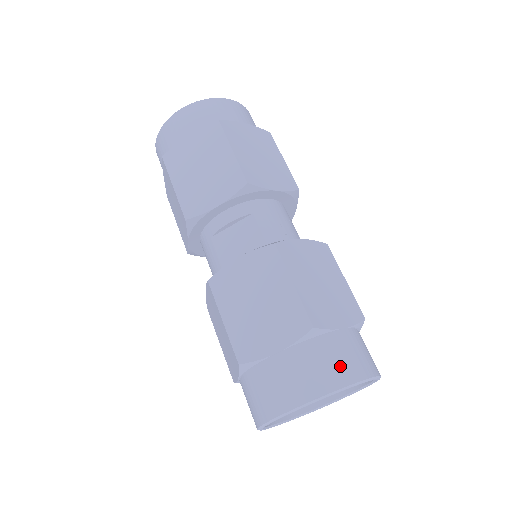
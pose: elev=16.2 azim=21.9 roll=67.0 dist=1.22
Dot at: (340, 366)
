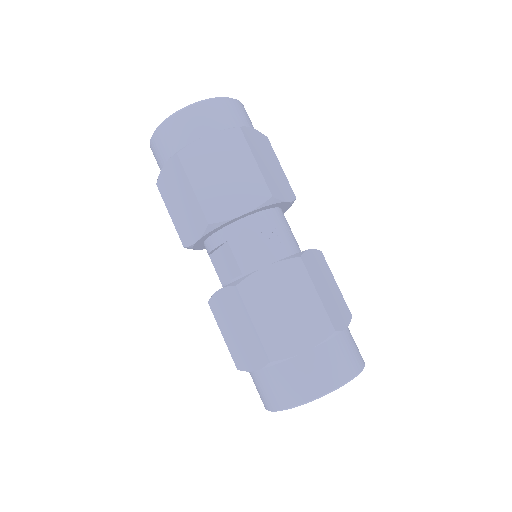
Dot at: (299, 387)
